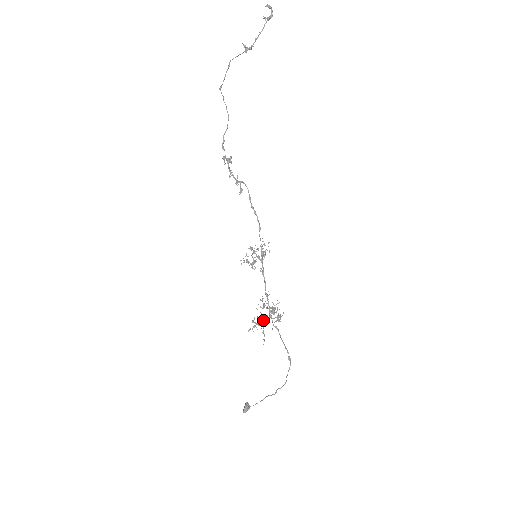
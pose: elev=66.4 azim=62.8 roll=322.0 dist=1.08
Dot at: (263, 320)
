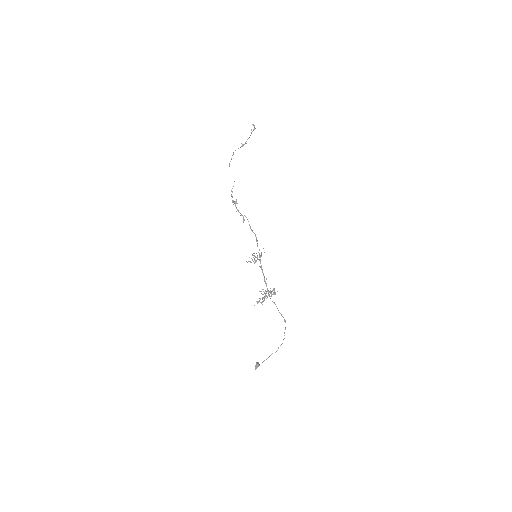
Dot at: (264, 297)
